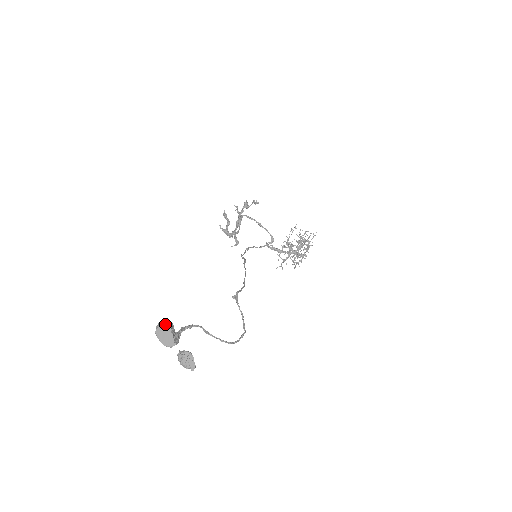
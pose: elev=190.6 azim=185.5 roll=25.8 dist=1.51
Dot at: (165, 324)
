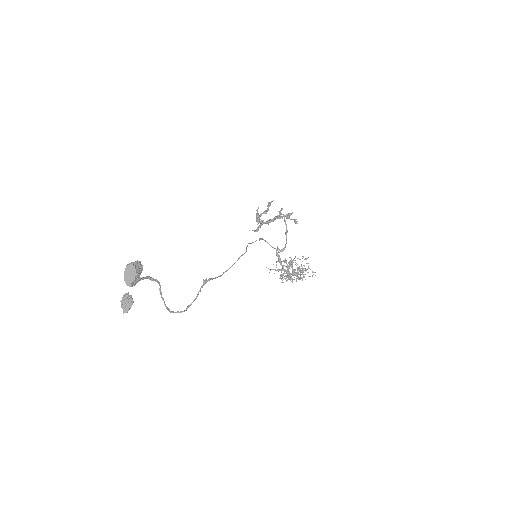
Dot at: (138, 267)
